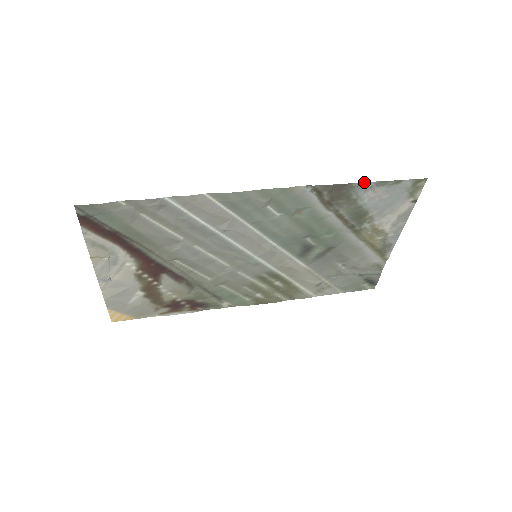
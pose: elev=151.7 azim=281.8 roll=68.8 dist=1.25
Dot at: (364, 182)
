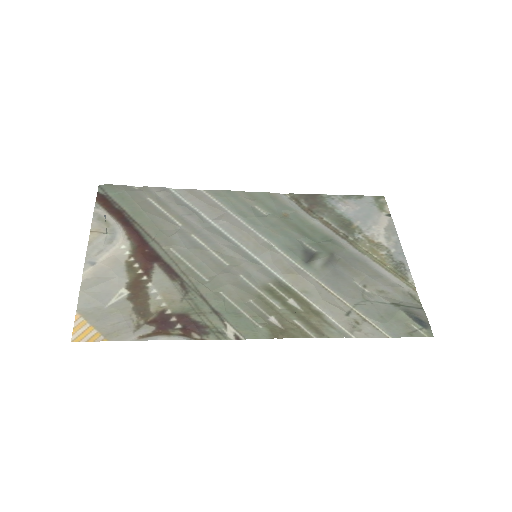
Dot at: (331, 195)
